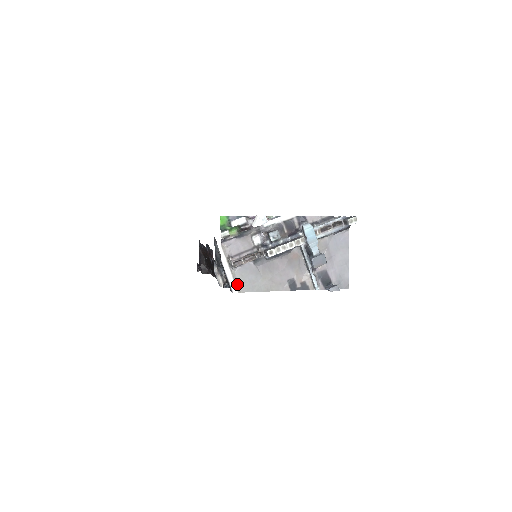
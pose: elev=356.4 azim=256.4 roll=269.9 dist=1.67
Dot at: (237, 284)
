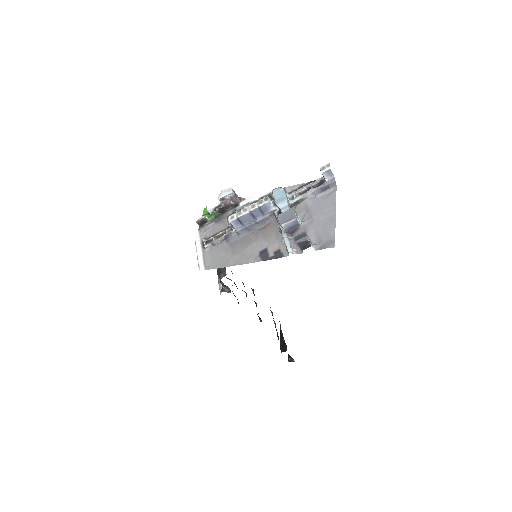
Dot at: (206, 262)
